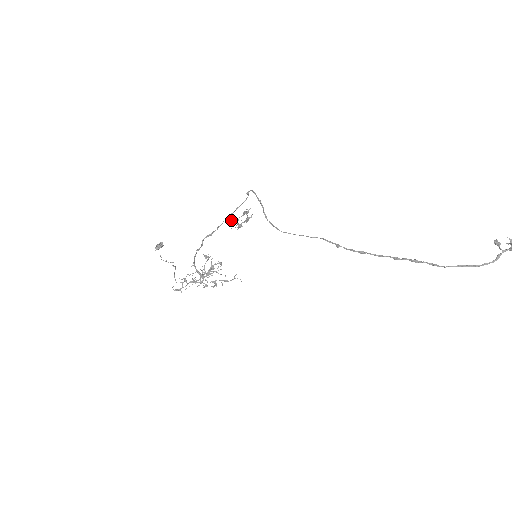
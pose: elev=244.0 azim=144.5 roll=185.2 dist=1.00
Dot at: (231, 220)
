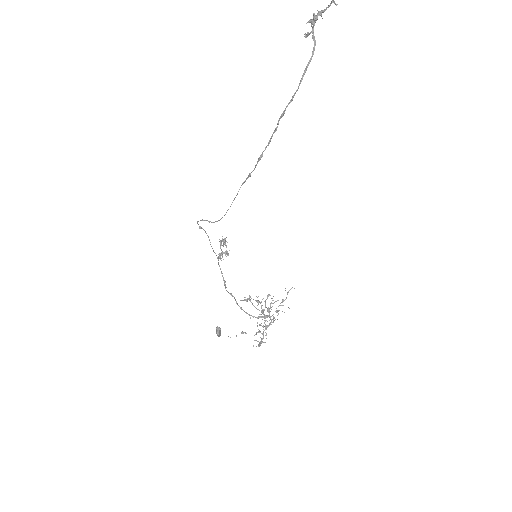
Dot at: (218, 256)
